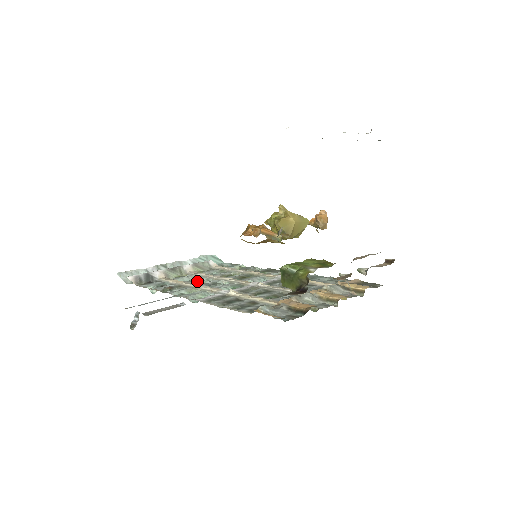
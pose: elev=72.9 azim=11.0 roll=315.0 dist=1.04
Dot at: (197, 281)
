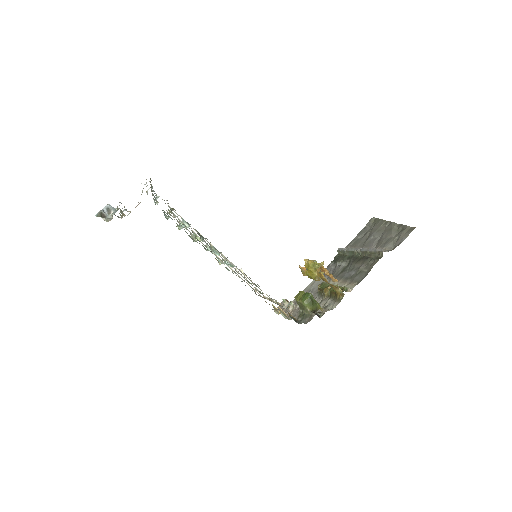
Dot at: occluded
